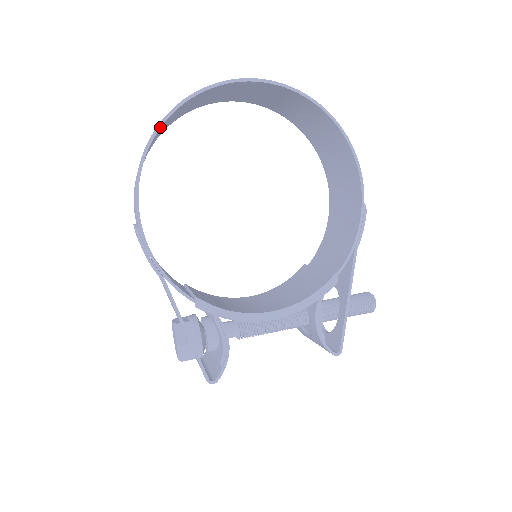
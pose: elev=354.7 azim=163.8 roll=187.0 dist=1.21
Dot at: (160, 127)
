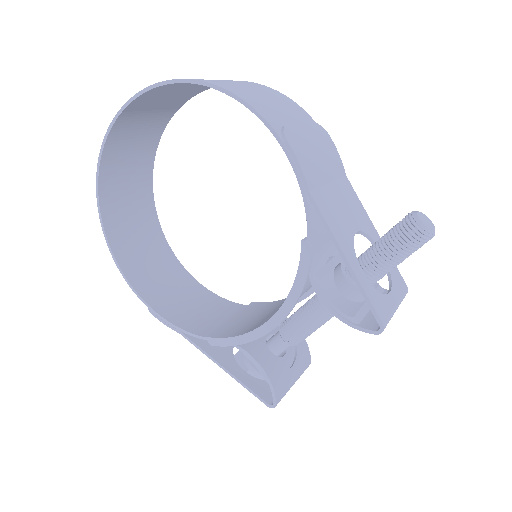
Dot at: (101, 220)
